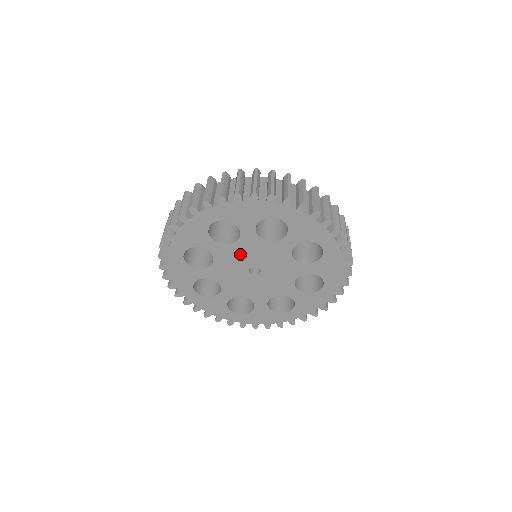
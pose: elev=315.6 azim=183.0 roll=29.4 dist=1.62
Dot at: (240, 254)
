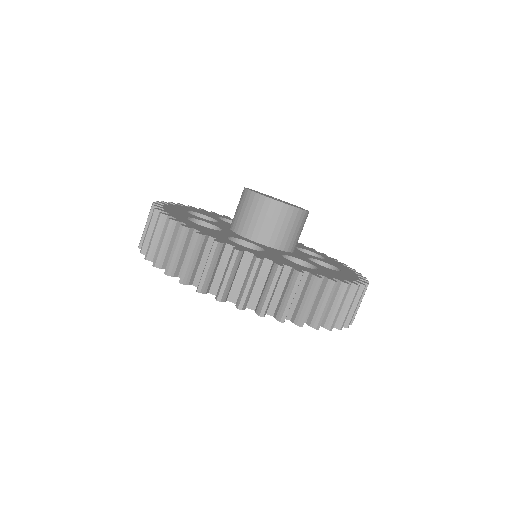
Dot at: occluded
